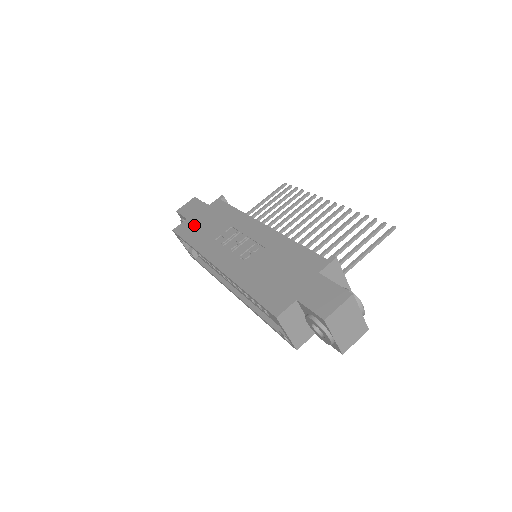
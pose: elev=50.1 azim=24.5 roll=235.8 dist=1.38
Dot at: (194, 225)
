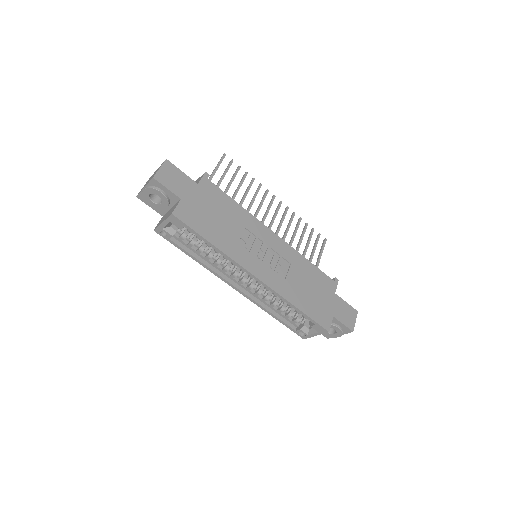
Dot at: (199, 214)
